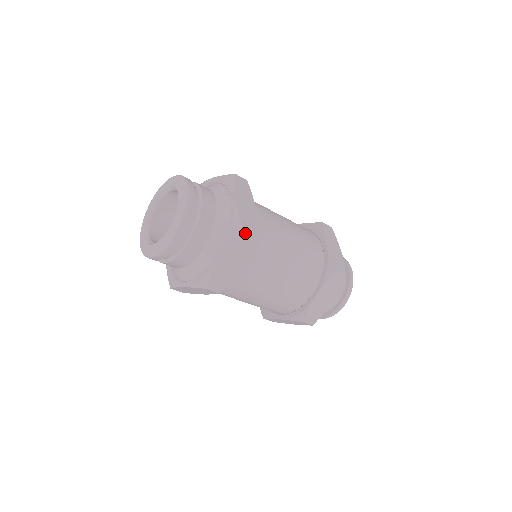
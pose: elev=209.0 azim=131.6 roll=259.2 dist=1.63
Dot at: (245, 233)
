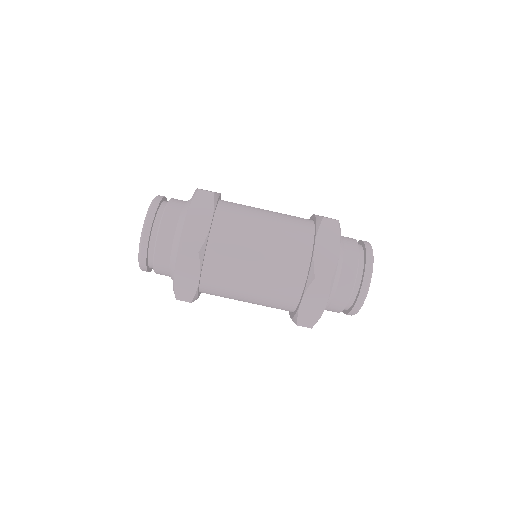
Dot at: occluded
